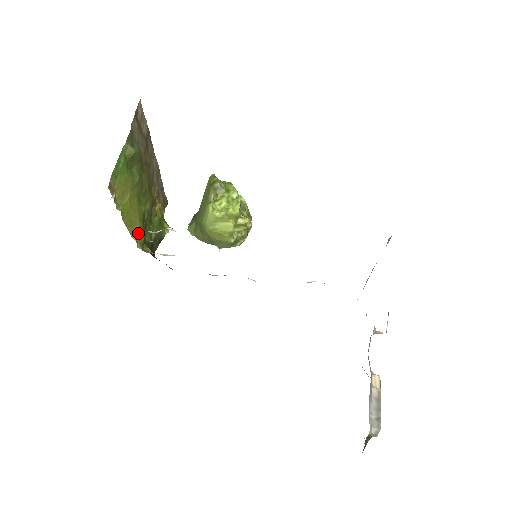
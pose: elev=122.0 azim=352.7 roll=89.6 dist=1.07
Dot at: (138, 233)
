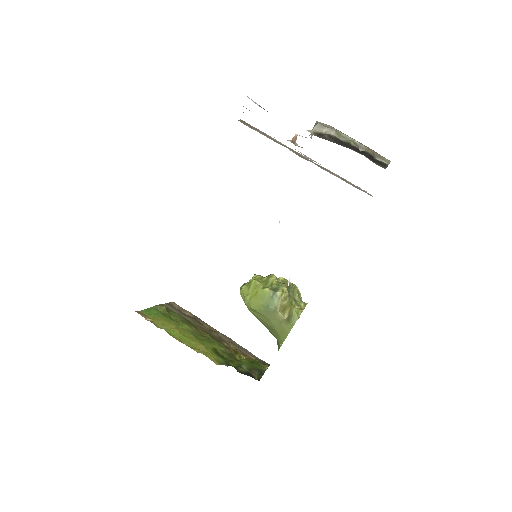
Dot at: (210, 355)
